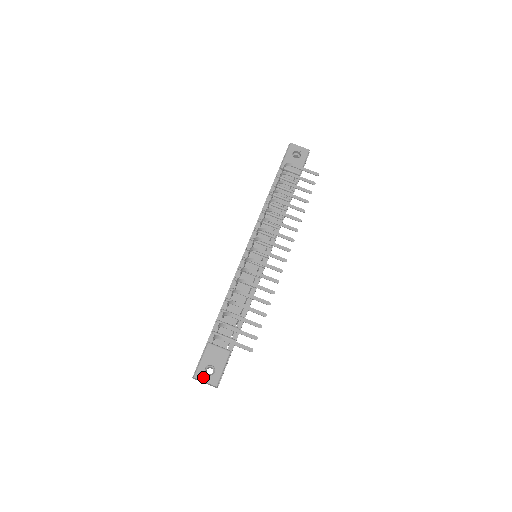
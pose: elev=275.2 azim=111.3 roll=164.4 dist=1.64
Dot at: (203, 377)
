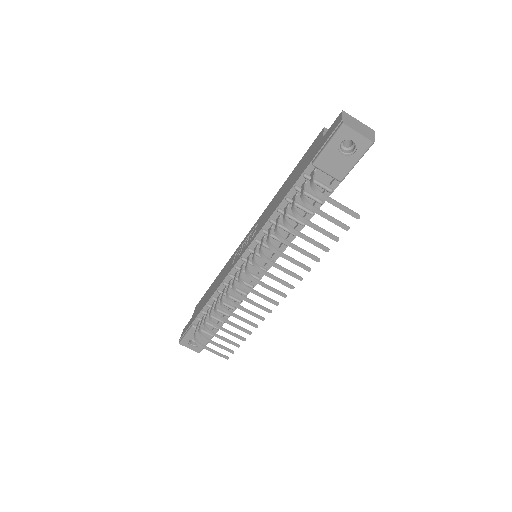
Dot at: (187, 346)
